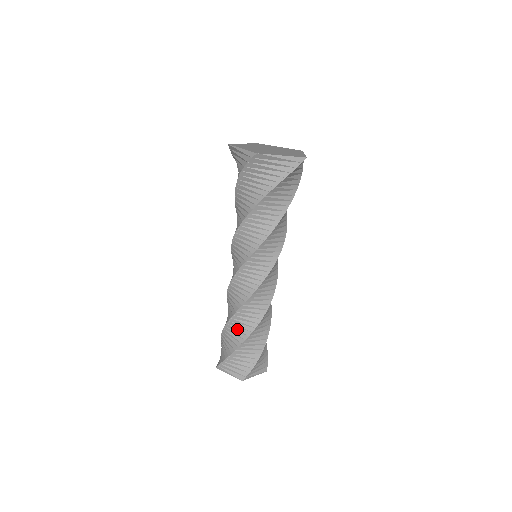
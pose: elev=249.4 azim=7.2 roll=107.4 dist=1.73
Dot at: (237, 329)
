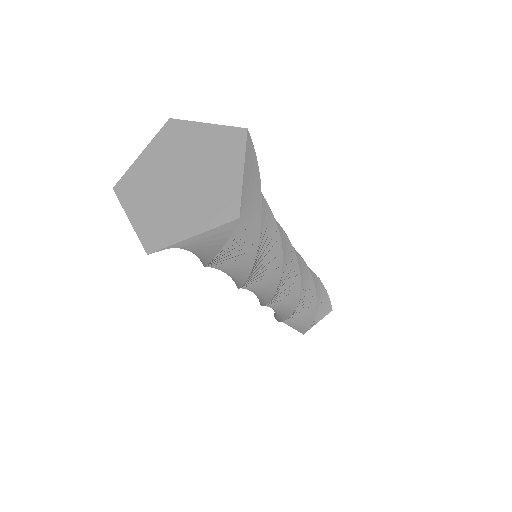
Dot at: (274, 309)
